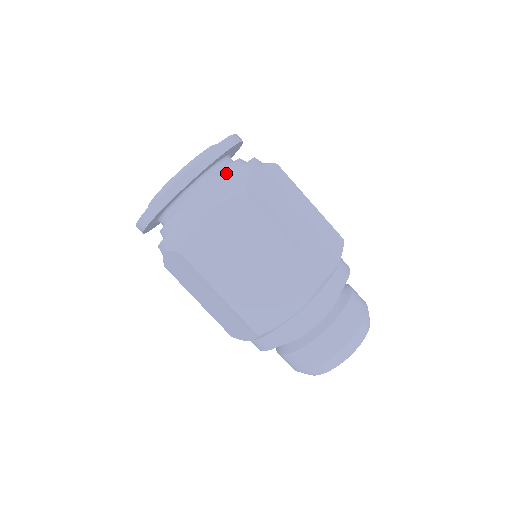
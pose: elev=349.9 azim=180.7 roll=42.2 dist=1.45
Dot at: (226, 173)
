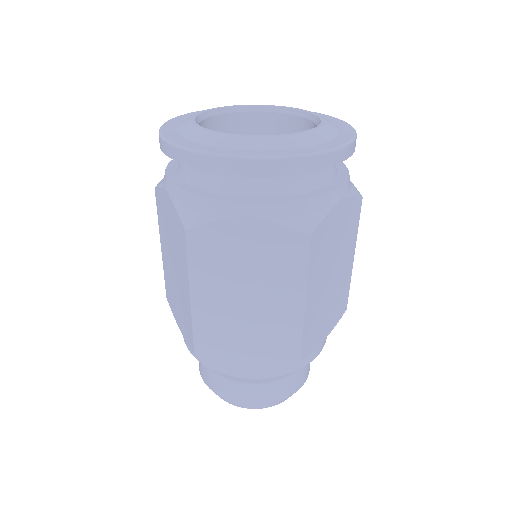
Dot at: (309, 183)
